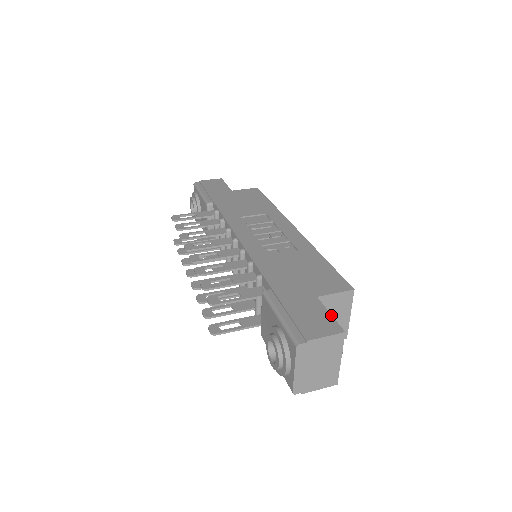
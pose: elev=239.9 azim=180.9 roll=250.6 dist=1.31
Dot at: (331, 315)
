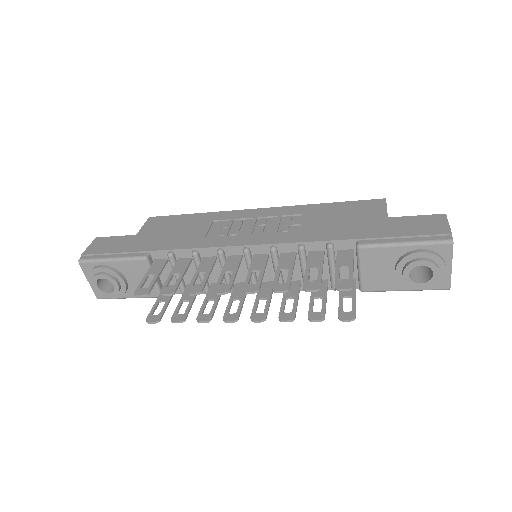
Dot at: (419, 215)
